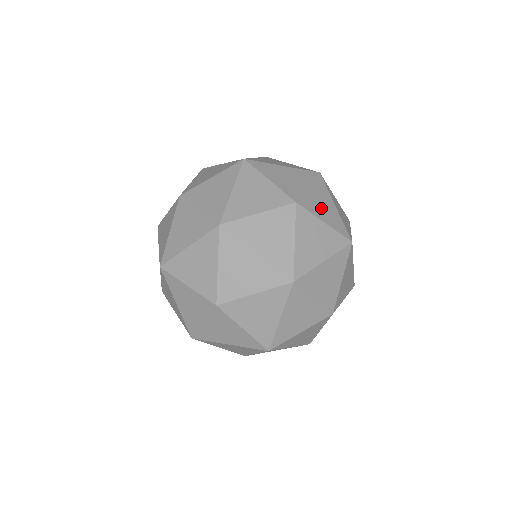
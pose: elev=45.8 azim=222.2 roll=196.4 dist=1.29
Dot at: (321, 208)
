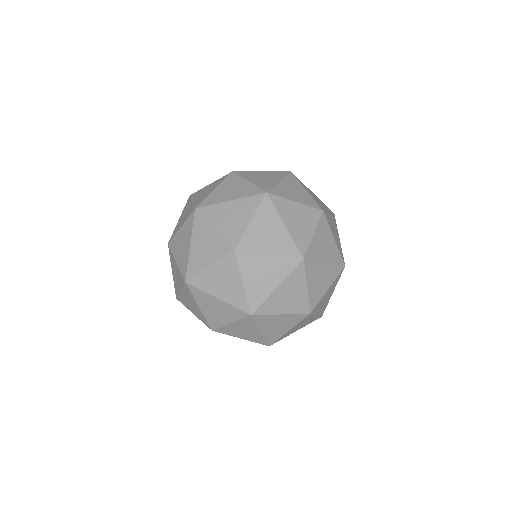
Dot at: (333, 230)
